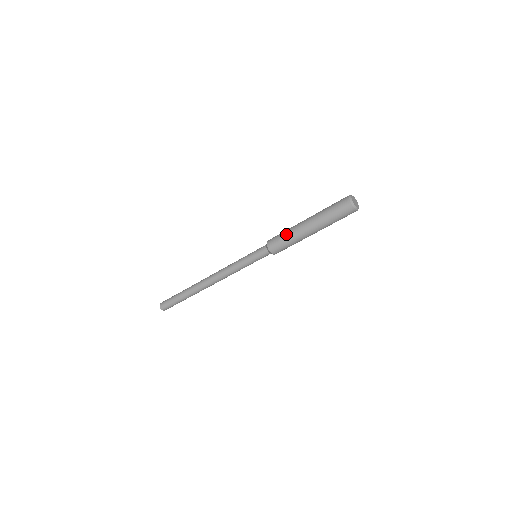
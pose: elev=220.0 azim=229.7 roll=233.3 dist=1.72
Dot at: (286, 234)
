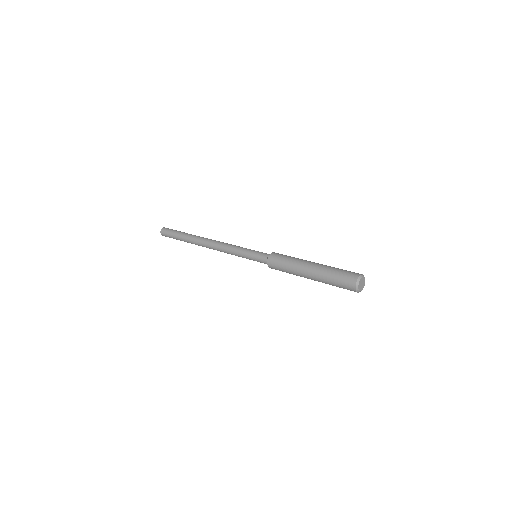
Dot at: (287, 271)
